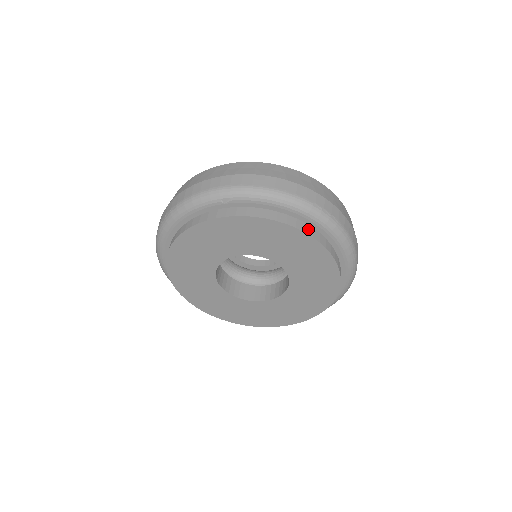
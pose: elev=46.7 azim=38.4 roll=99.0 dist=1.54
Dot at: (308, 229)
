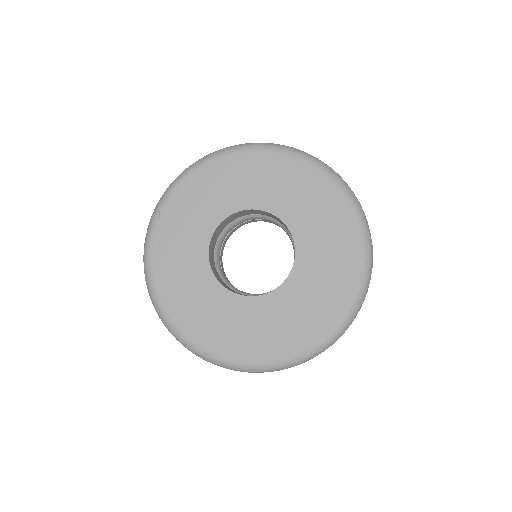
Dot at: occluded
